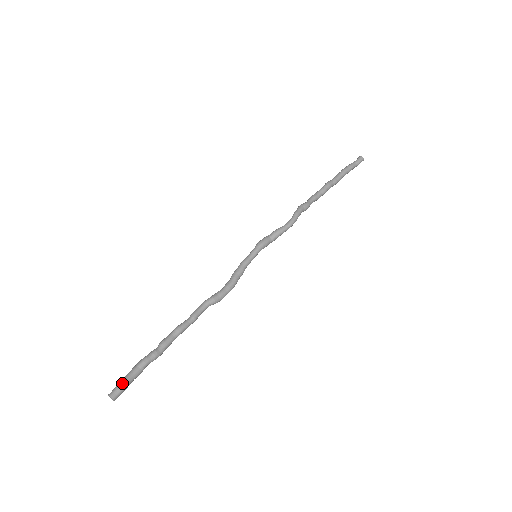
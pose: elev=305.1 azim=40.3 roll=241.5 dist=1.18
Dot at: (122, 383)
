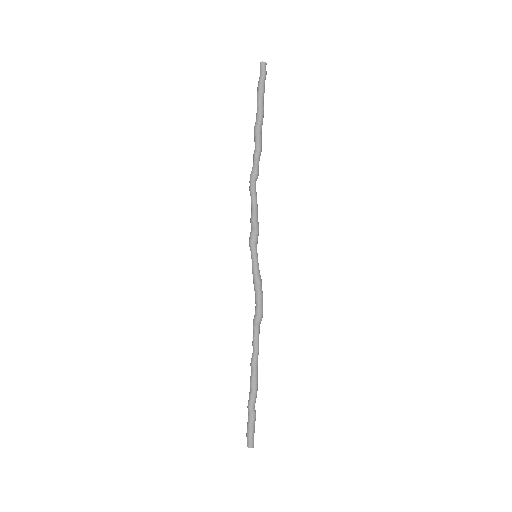
Dot at: (247, 433)
